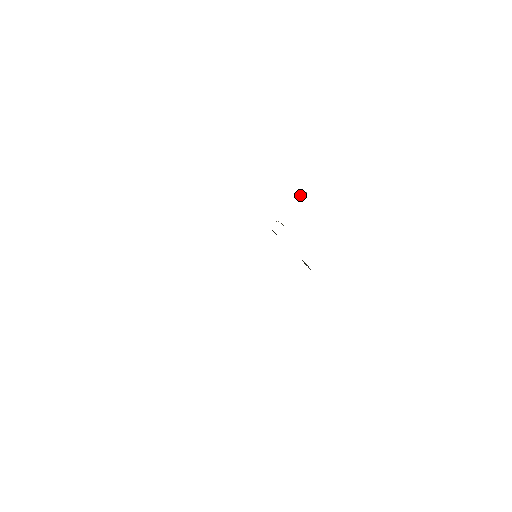
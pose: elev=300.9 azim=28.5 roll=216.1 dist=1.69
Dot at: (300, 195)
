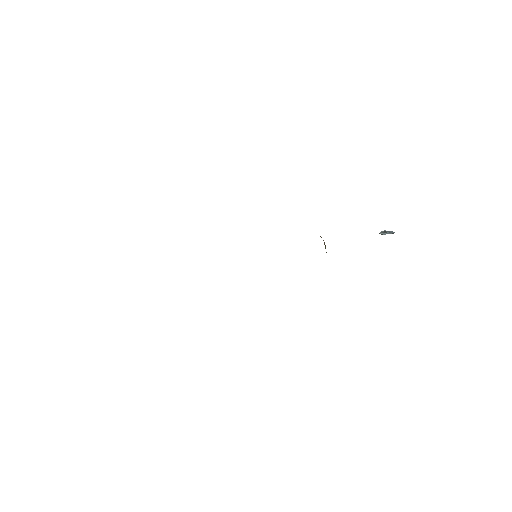
Dot at: occluded
